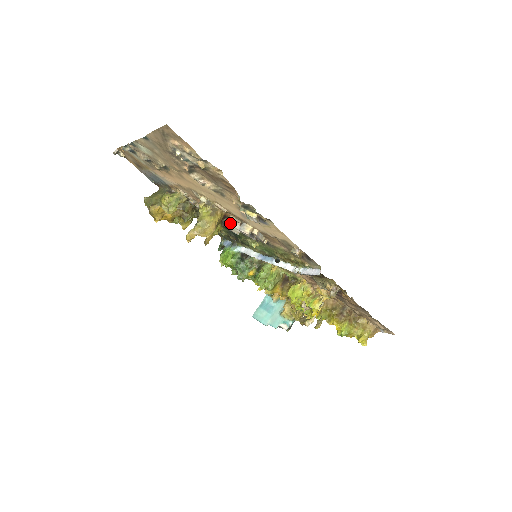
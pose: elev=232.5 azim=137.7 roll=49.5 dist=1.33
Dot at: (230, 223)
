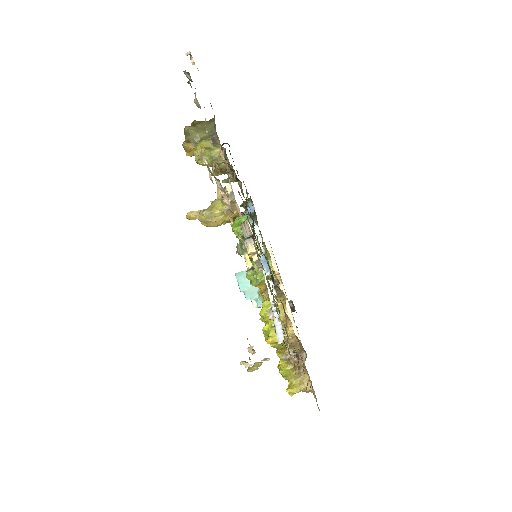
Dot at: occluded
